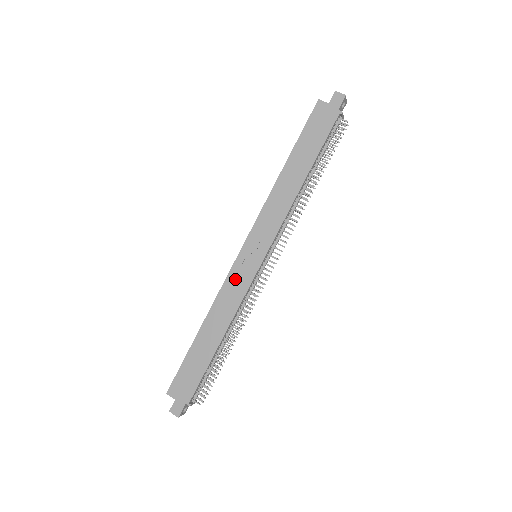
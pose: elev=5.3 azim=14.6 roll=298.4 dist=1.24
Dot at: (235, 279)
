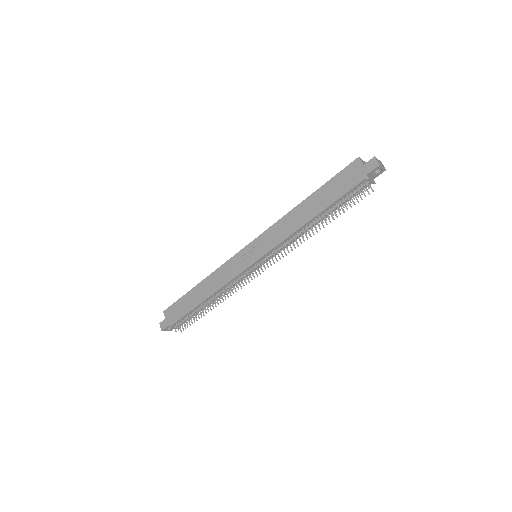
Dot at: (233, 264)
